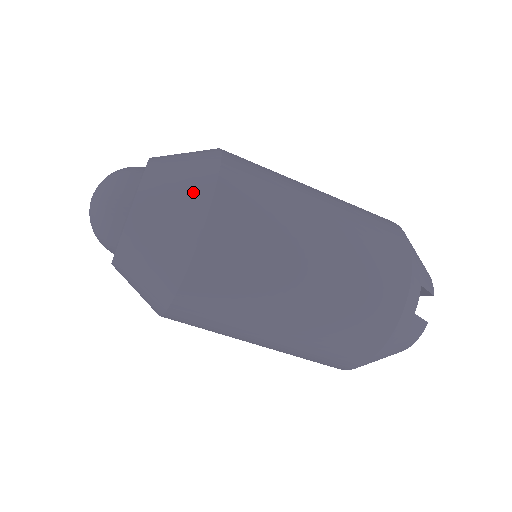
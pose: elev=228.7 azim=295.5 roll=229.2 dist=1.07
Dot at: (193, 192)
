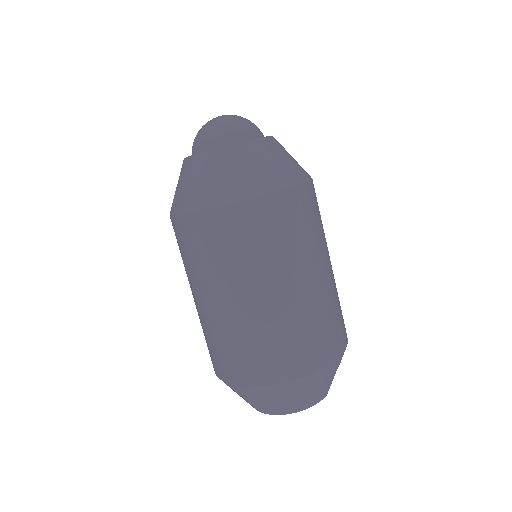
Dot at: occluded
